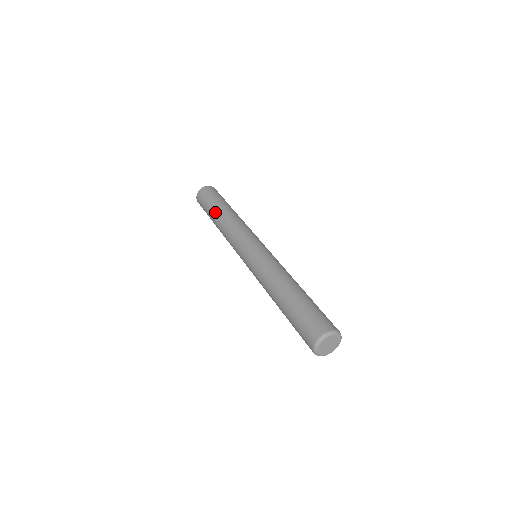
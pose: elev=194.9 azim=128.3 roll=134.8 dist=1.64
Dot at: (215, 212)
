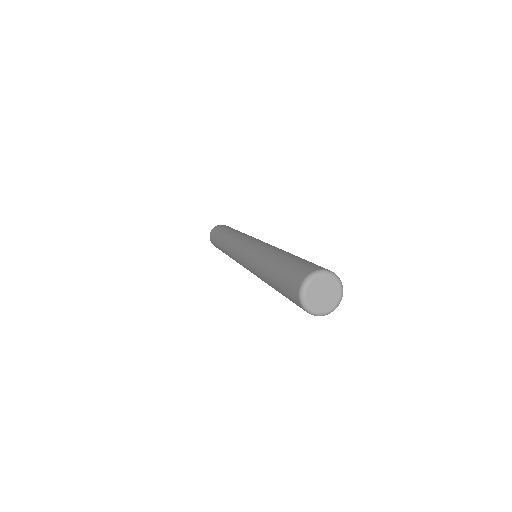
Dot at: (225, 231)
